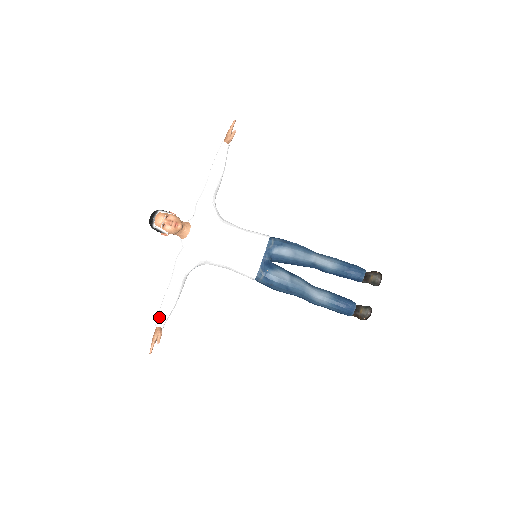
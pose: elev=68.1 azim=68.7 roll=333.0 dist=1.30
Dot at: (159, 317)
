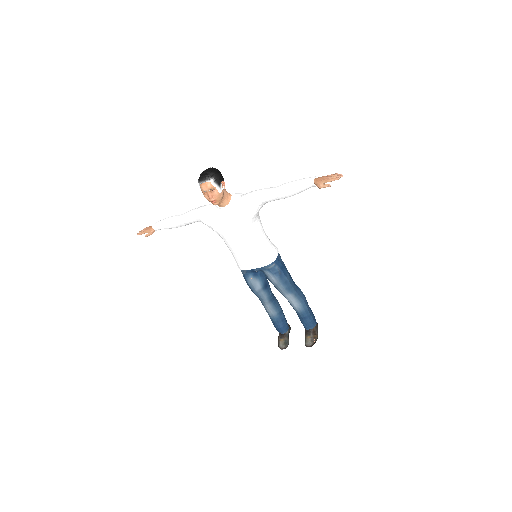
Dot at: (159, 224)
